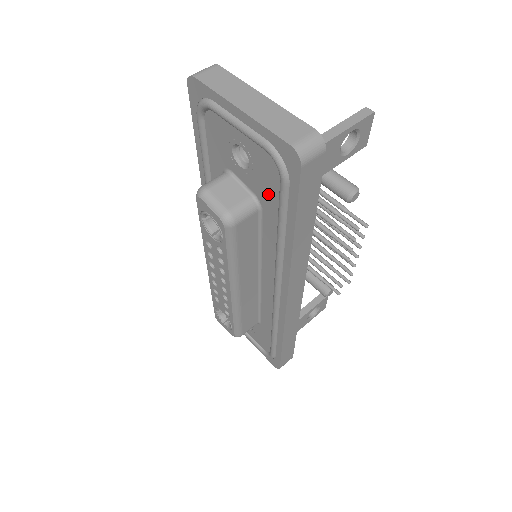
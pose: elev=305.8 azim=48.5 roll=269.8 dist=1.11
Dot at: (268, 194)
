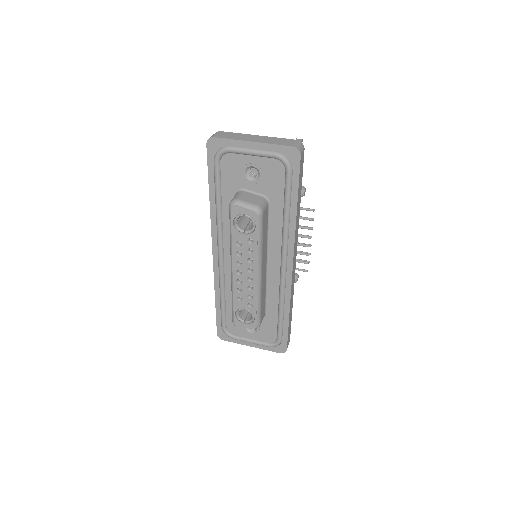
Dot at: (275, 188)
